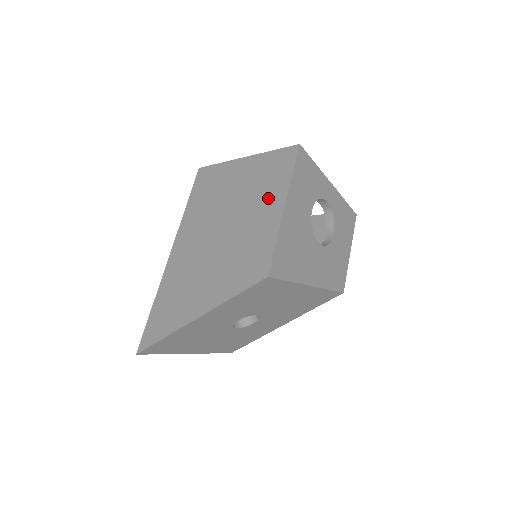
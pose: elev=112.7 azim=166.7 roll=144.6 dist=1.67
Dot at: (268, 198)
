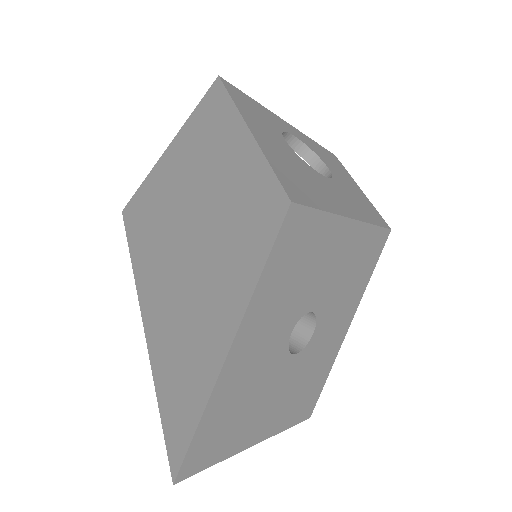
Dot at: (222, 145)
